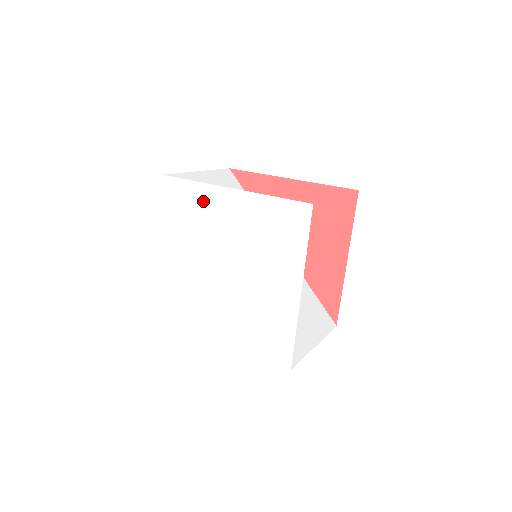
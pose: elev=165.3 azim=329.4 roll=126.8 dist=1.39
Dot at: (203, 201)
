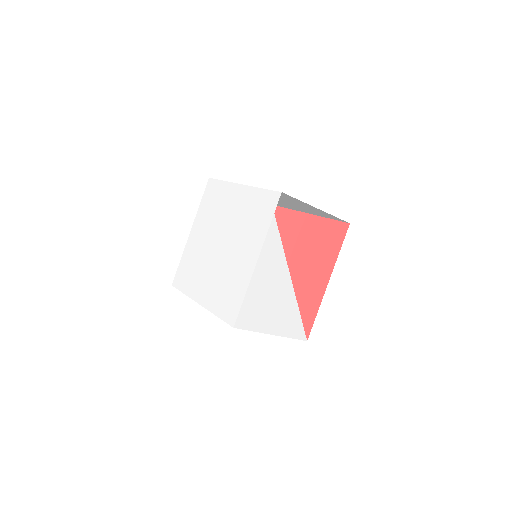
Dot at: (224, 194)
